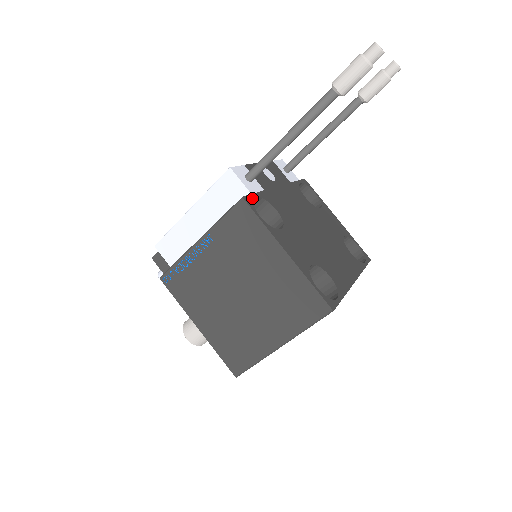
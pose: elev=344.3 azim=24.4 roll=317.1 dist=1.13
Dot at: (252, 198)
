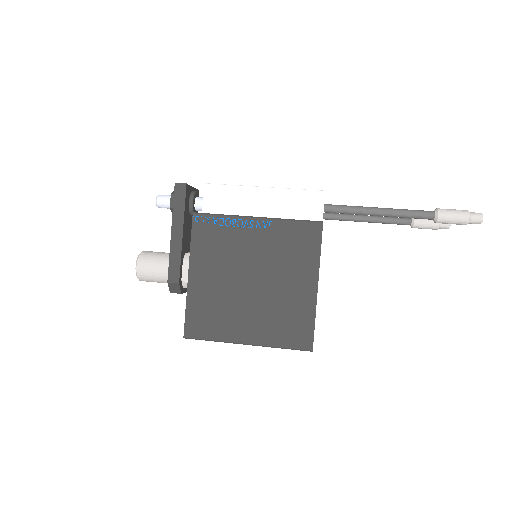
Dot at: occluded
